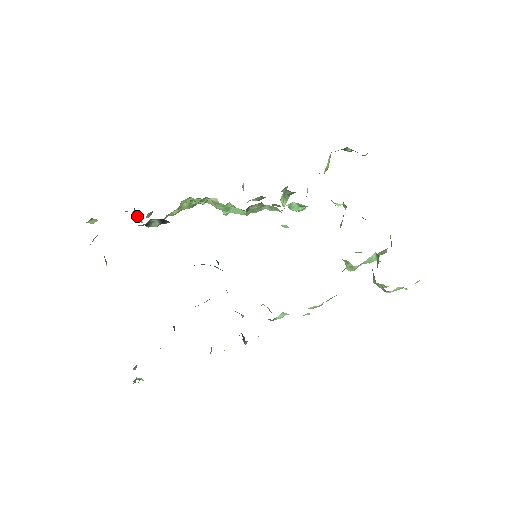
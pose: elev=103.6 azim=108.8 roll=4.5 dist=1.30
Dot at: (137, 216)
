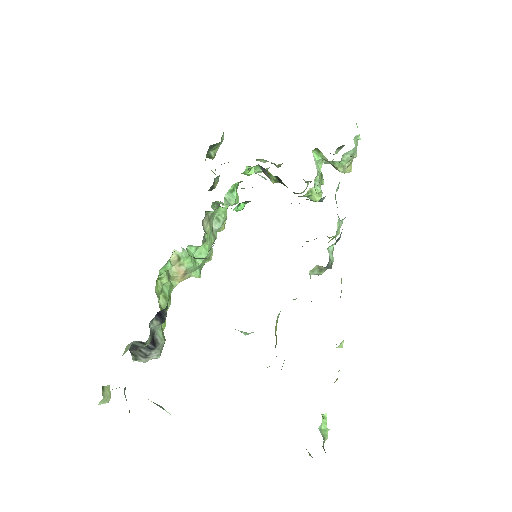
Dot at: (139, 355)
